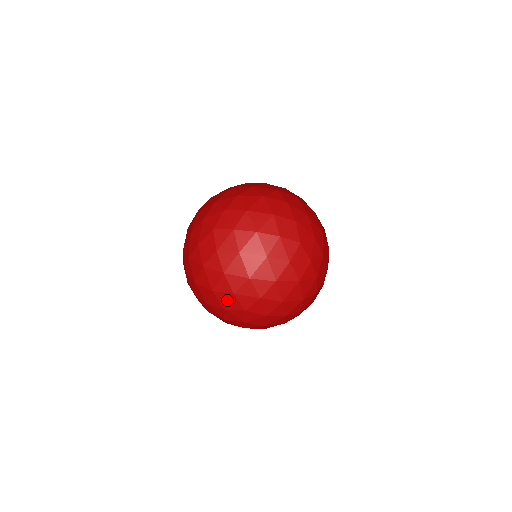
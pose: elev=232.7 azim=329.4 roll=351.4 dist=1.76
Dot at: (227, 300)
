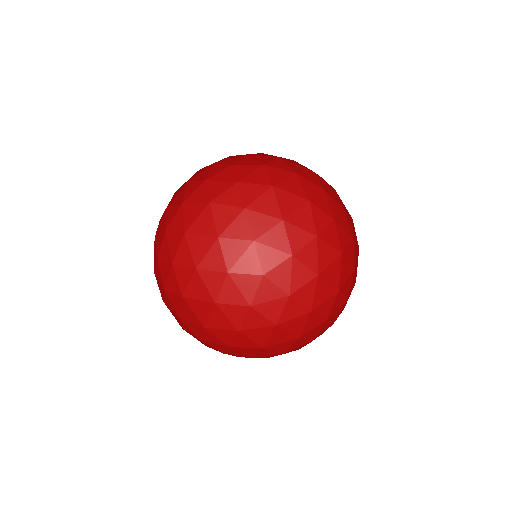
Dot at: (235, 291)
